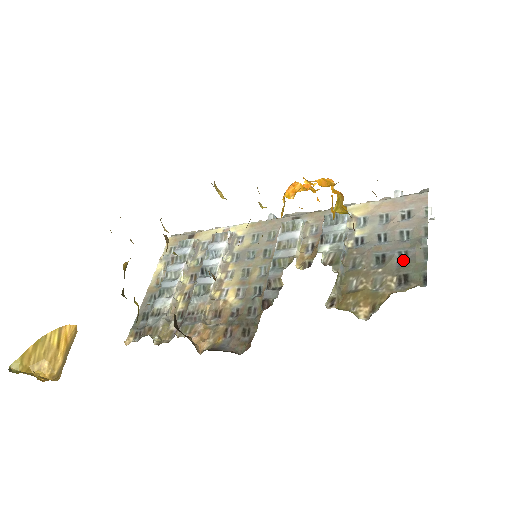
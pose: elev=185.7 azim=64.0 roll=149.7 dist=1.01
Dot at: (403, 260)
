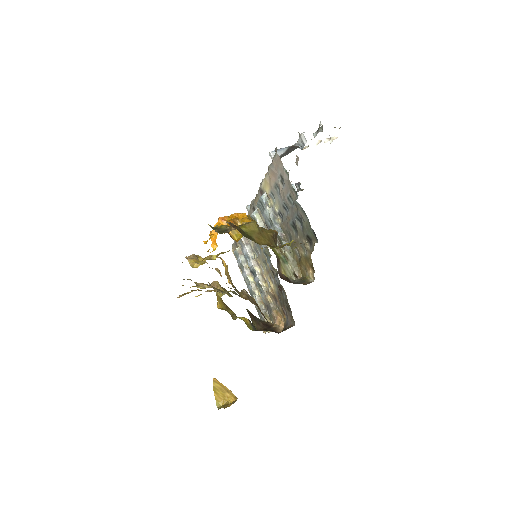
Dot at: (301, 223)
